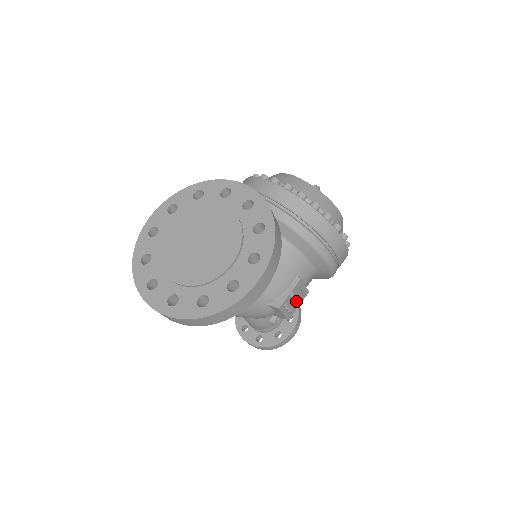
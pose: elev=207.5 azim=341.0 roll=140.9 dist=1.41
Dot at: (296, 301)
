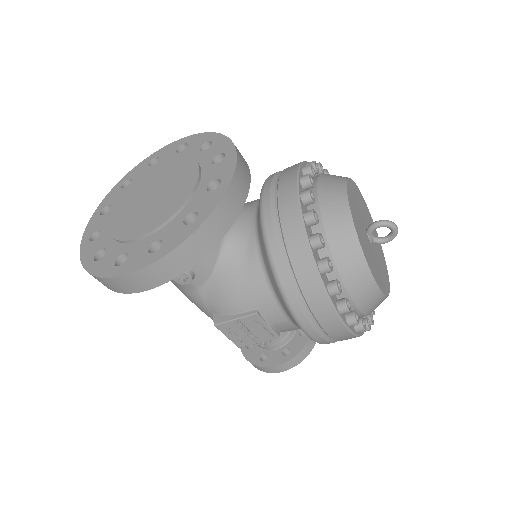
Dot at: (250, 335)
